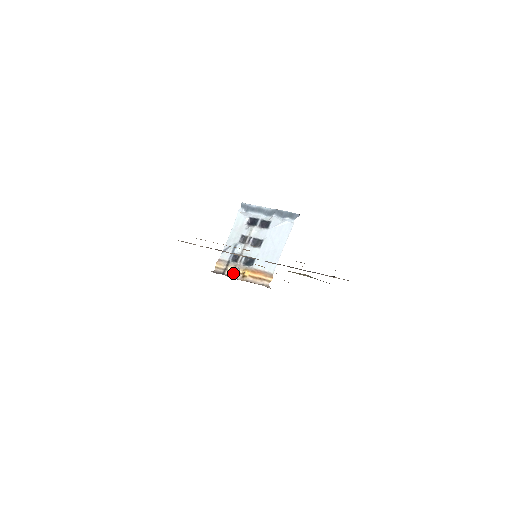
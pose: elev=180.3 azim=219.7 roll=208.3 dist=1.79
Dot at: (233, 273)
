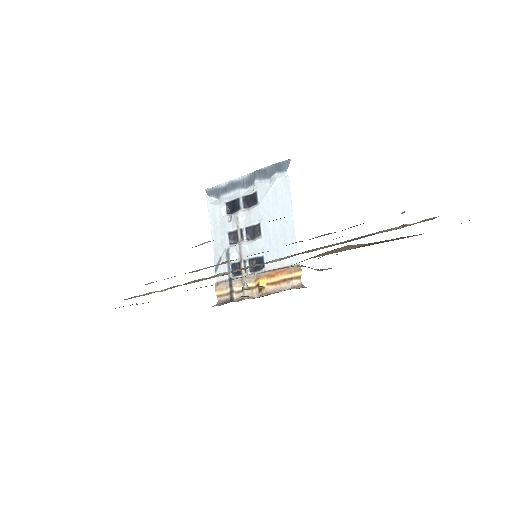
Dot at: (244, 292)
